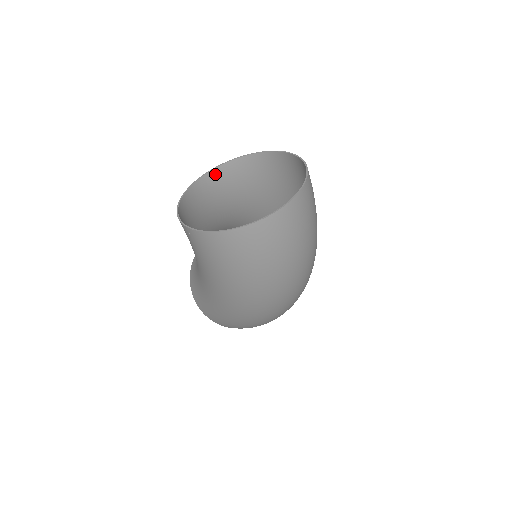
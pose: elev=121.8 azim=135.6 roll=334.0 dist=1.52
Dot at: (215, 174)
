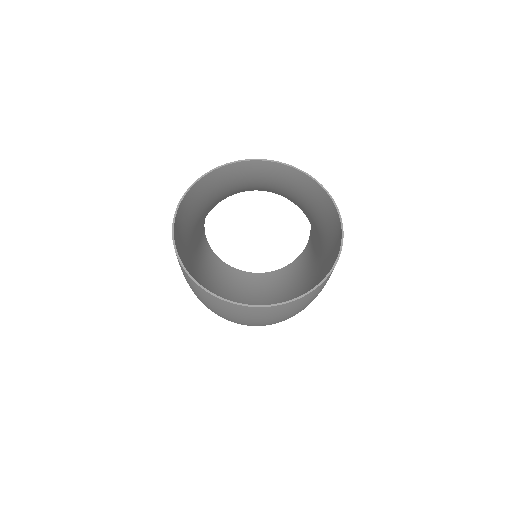
Dot at: (278, 167)
